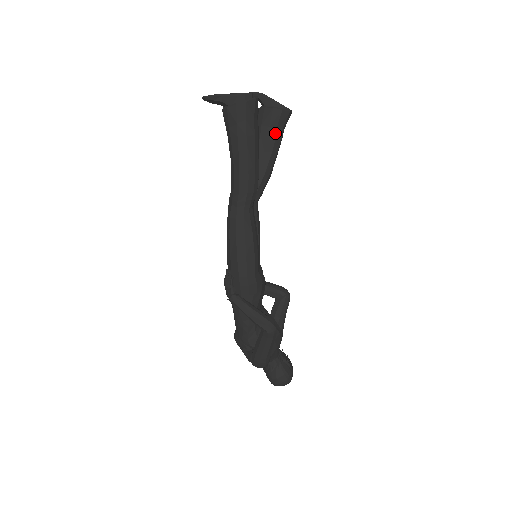
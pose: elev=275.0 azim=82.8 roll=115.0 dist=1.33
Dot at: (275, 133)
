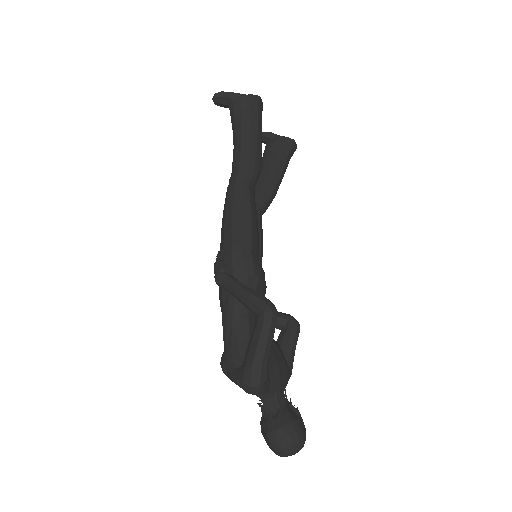
Dot at: (280, 155)
